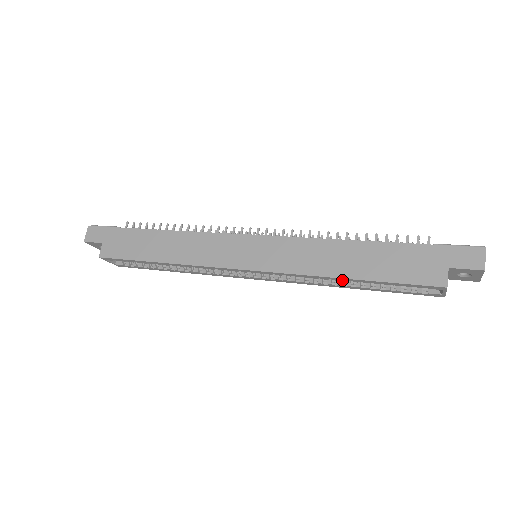
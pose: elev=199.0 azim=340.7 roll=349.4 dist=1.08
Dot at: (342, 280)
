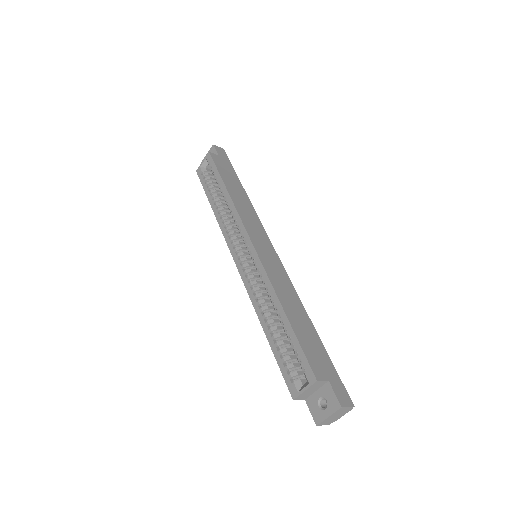
Dot at: (270, 317)
